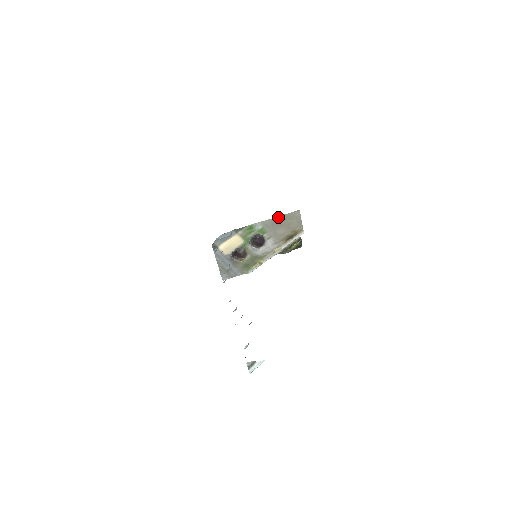
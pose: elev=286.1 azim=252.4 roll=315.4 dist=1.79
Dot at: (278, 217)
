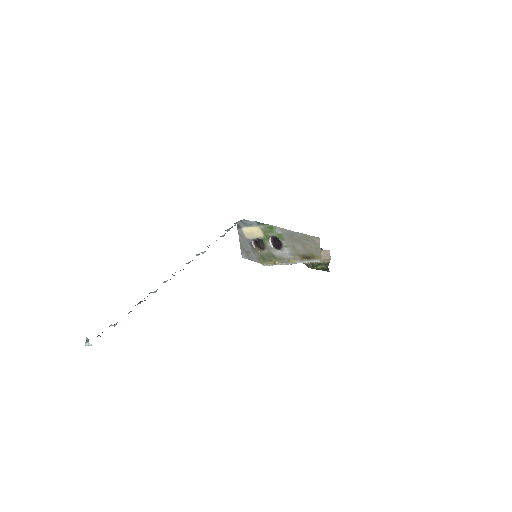
Dot at: (298, 233)
